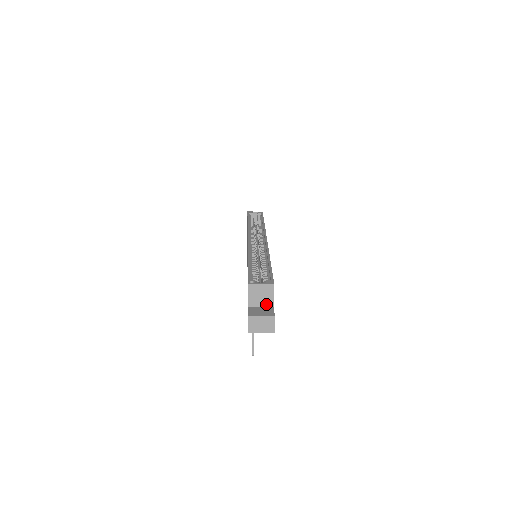
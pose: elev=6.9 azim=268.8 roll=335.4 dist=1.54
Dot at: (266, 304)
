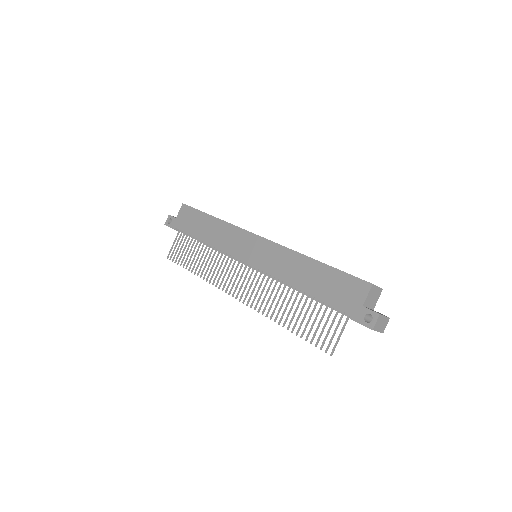
Dot at: (372, 306)
